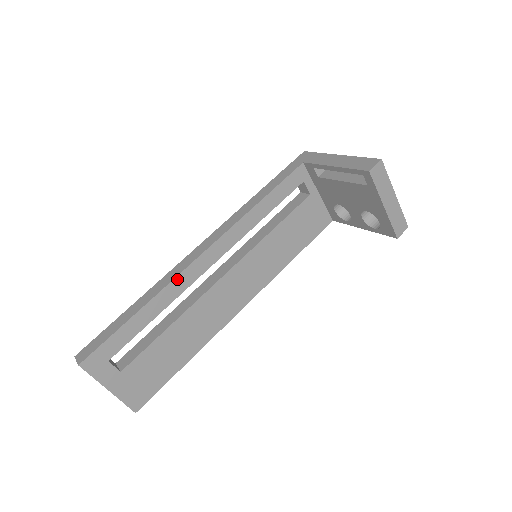
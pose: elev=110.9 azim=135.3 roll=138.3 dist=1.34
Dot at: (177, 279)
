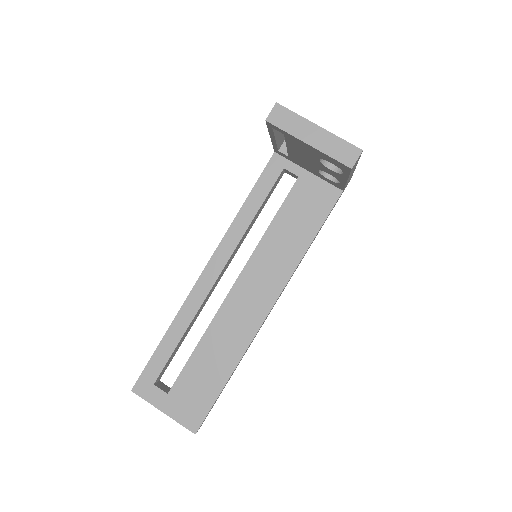
Dot at: (188, 299)
